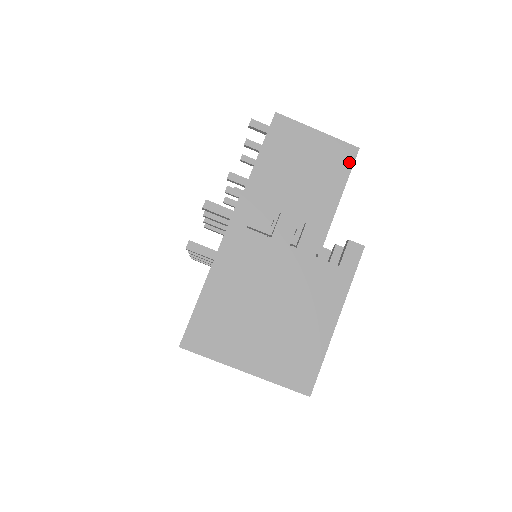
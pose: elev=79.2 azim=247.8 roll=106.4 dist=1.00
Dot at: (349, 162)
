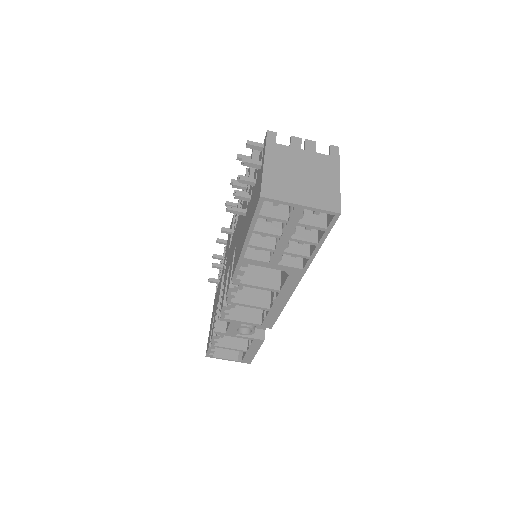
Dot at: occluded
